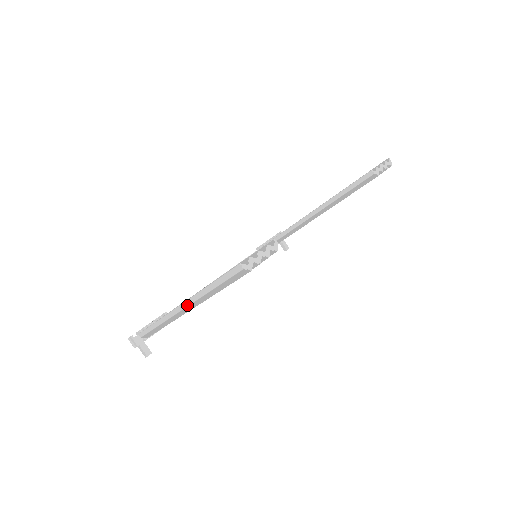
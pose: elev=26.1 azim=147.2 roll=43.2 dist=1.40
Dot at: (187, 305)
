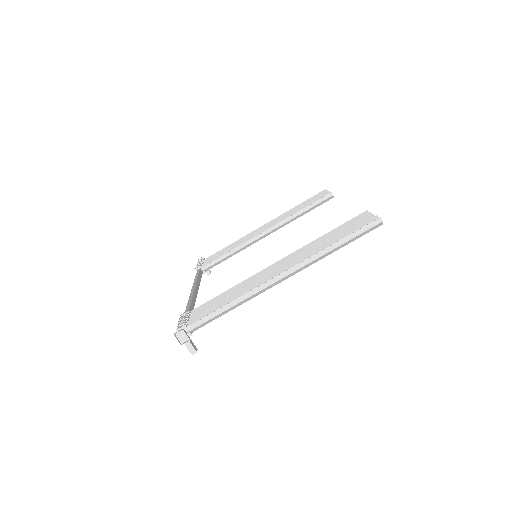
Dot at: (294, 270)
